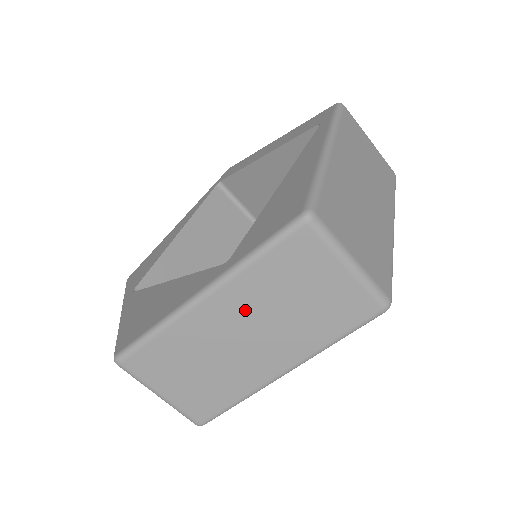
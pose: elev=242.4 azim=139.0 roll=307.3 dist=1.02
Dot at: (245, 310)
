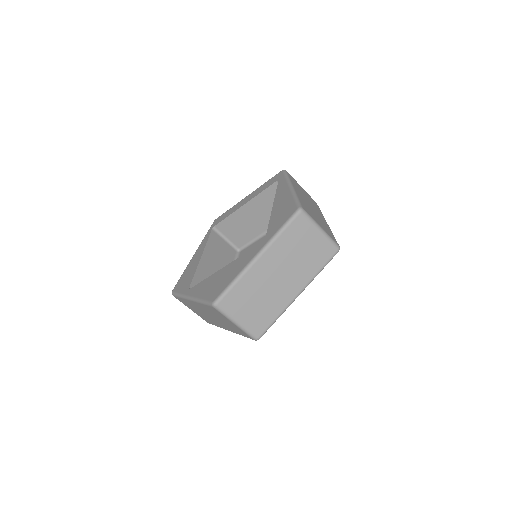
Dot at: (278, 261)
